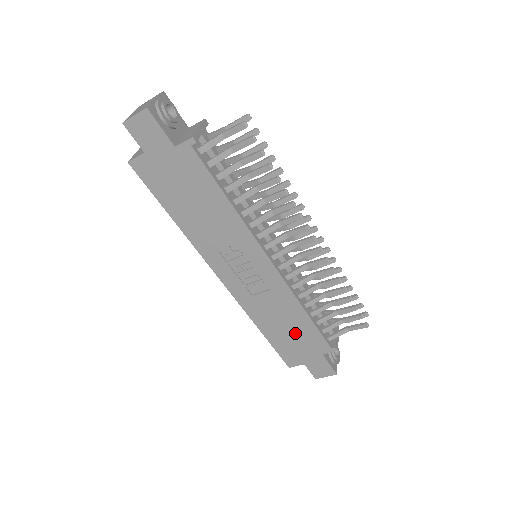
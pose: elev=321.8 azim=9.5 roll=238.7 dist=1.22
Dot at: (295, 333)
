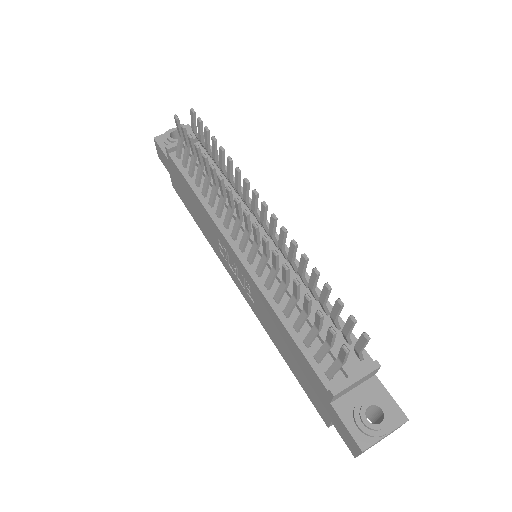
Dot at: (297, 360)
